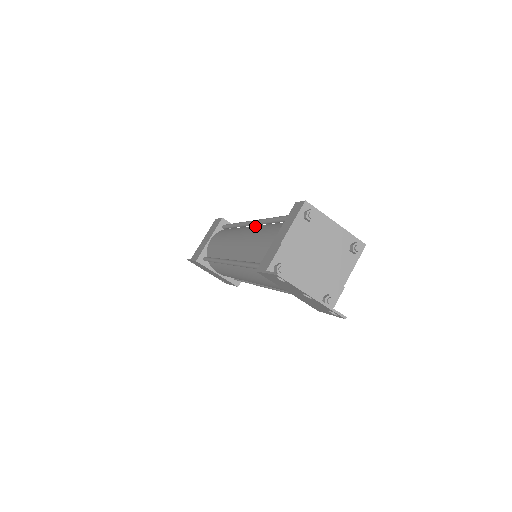
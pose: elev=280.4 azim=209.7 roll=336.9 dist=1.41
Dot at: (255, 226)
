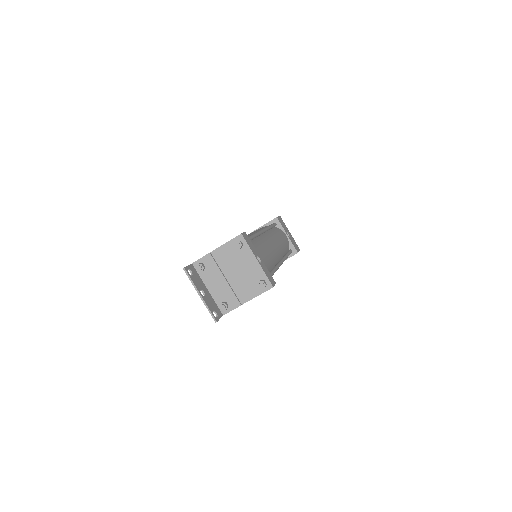
Dot at: occluded
